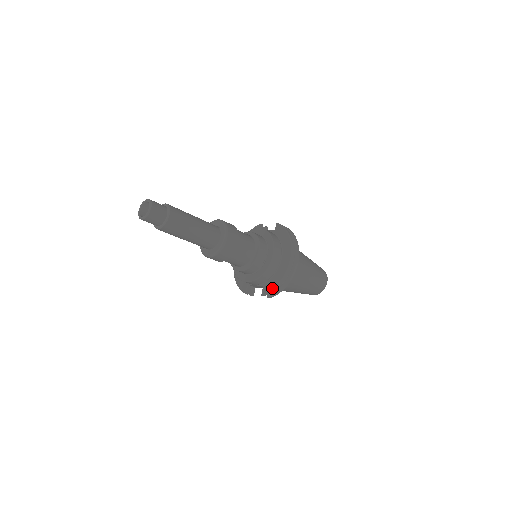
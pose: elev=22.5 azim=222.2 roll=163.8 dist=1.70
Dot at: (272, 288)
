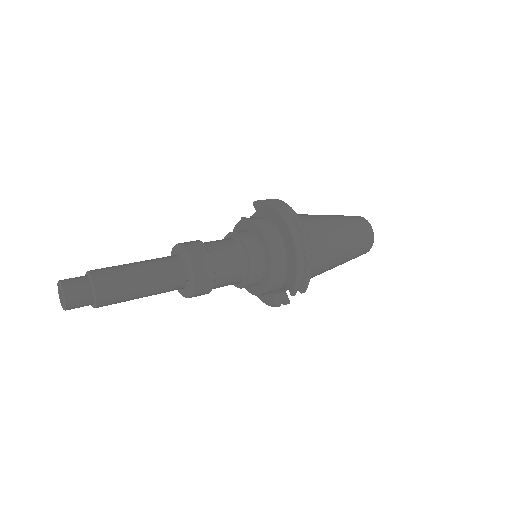
Dot at: (295, 279)
